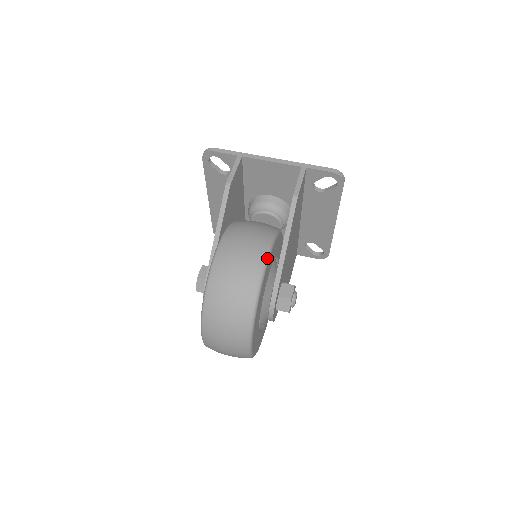
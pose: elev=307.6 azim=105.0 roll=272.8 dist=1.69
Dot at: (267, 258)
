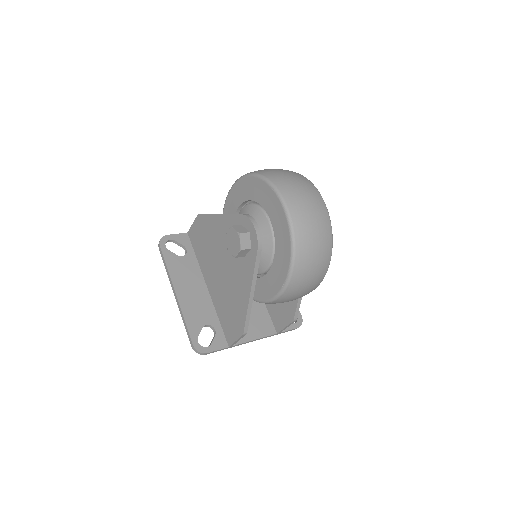
Dot at: occluded
